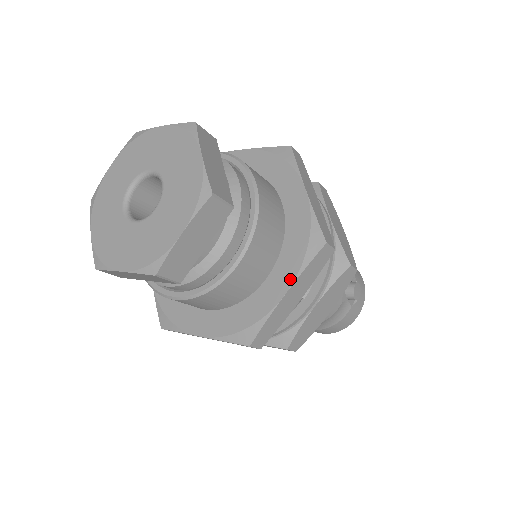
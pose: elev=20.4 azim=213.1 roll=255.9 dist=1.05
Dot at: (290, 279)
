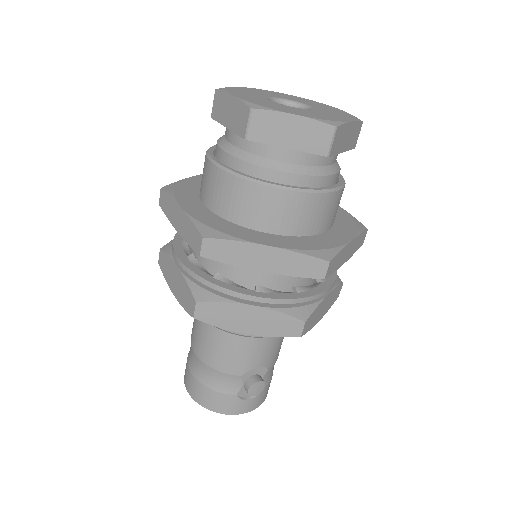
Dot at: (283, 245)
